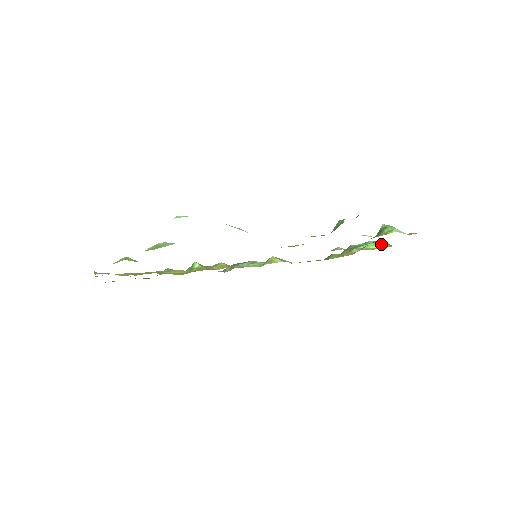
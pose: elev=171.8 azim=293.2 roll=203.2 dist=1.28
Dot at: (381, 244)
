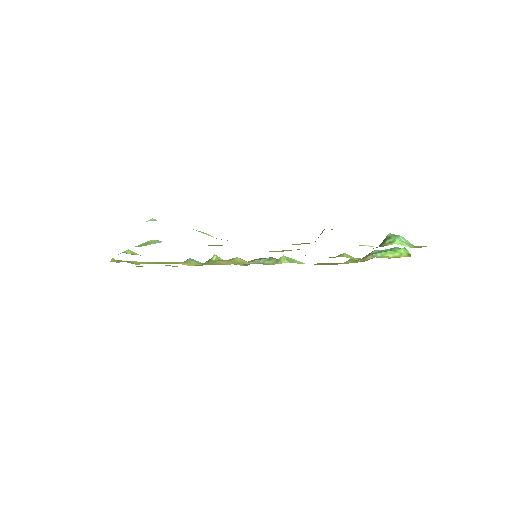
Dot at: (400, 253)
